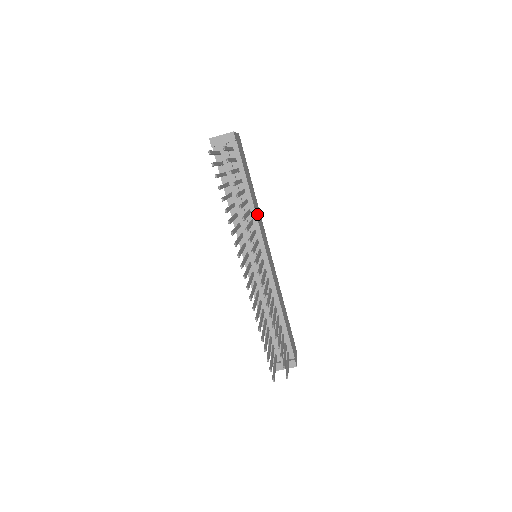
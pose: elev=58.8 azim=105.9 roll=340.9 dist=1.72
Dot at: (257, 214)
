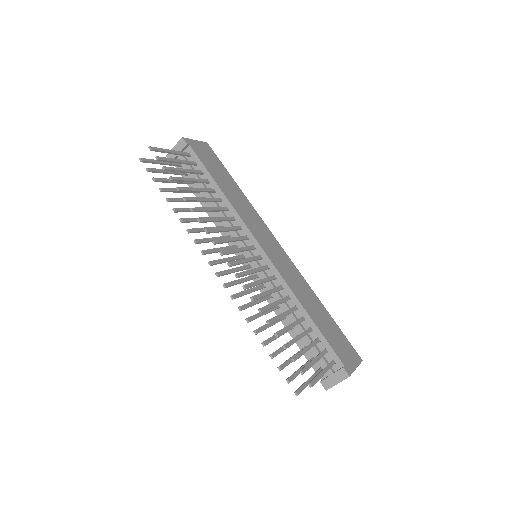
Dot at: (240, 210)
